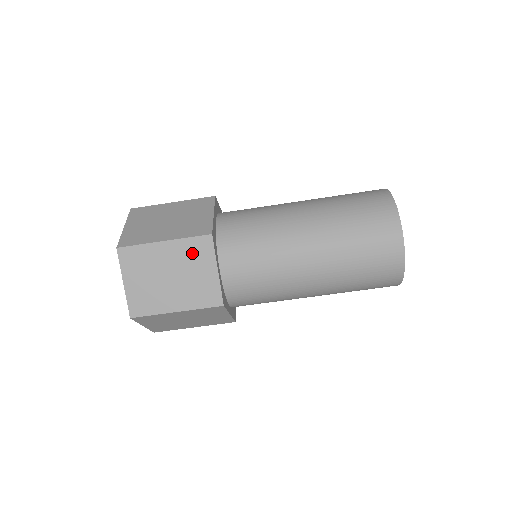
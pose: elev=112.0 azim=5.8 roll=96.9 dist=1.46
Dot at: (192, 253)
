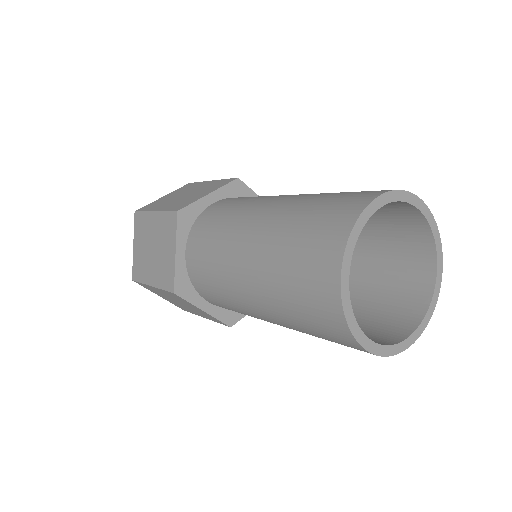
Dot at: (165, 228)
